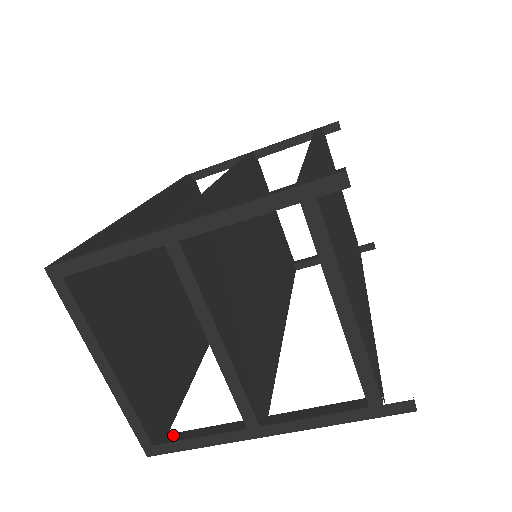
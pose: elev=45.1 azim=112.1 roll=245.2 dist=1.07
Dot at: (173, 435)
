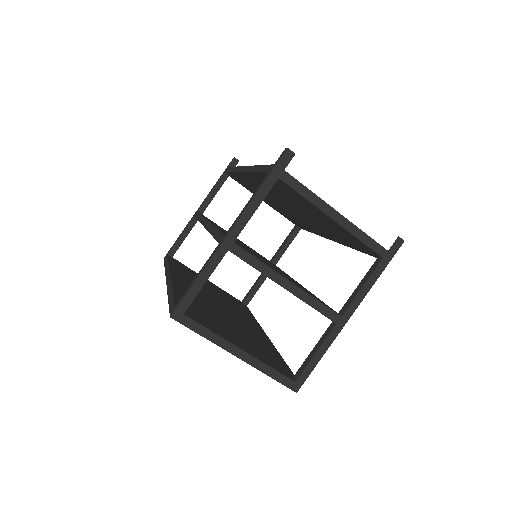
Dot at: (301, 368)
